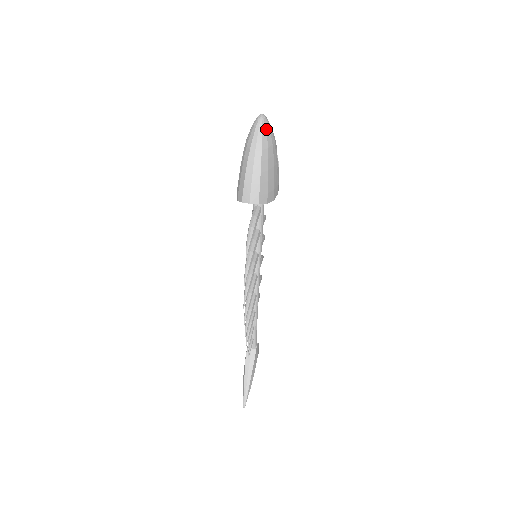
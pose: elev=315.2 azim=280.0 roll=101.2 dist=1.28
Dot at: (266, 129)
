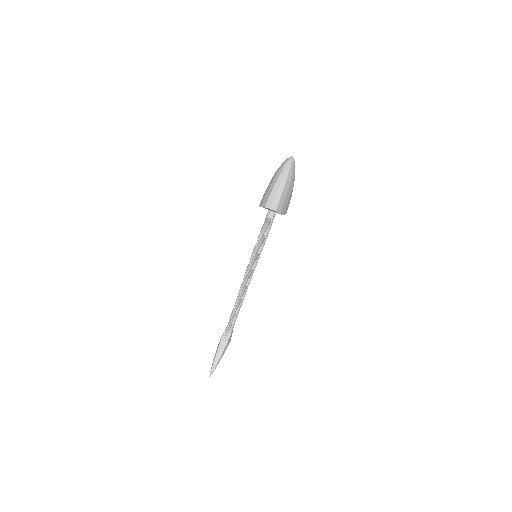
Dot at: (293, 166)
